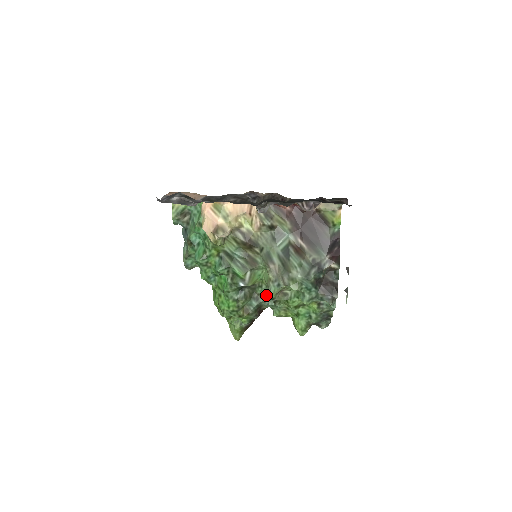
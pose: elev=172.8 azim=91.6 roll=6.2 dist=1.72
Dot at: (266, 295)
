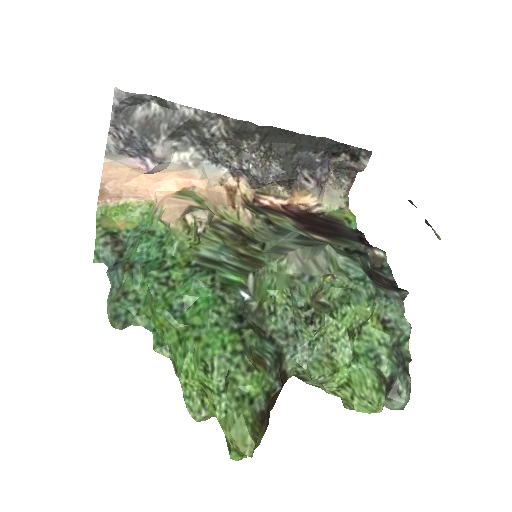
Dot at: (286, 332)
